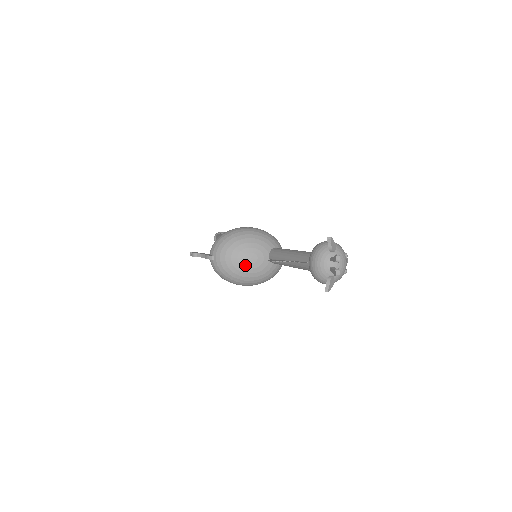
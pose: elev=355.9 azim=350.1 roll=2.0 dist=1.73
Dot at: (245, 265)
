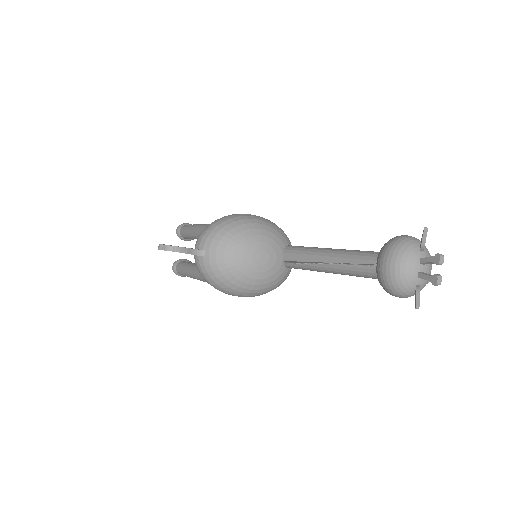
Dot at: (252, 266)
